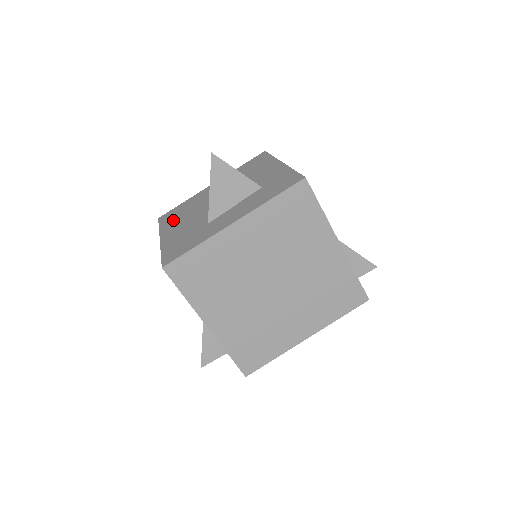
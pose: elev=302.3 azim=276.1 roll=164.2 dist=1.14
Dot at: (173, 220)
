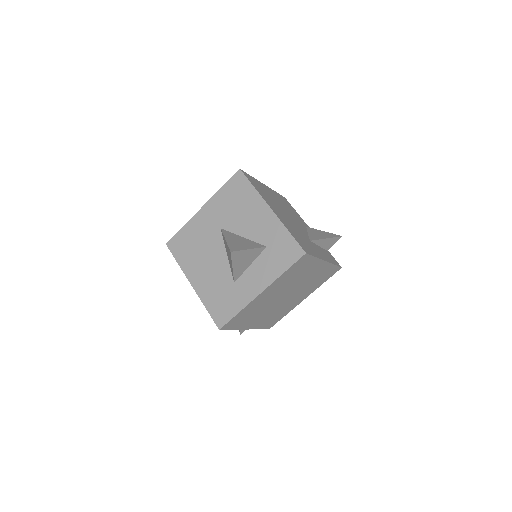
Dot at: (189, 258)
